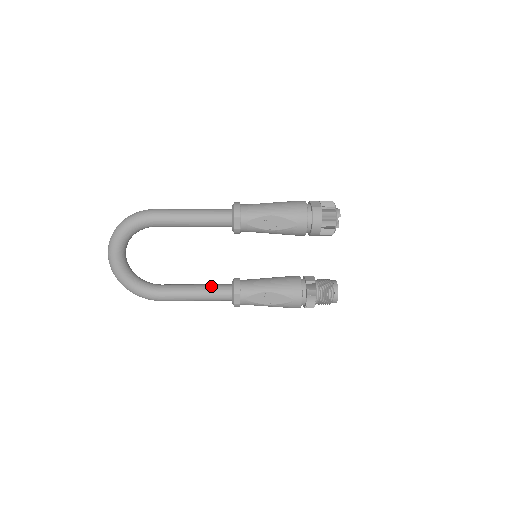
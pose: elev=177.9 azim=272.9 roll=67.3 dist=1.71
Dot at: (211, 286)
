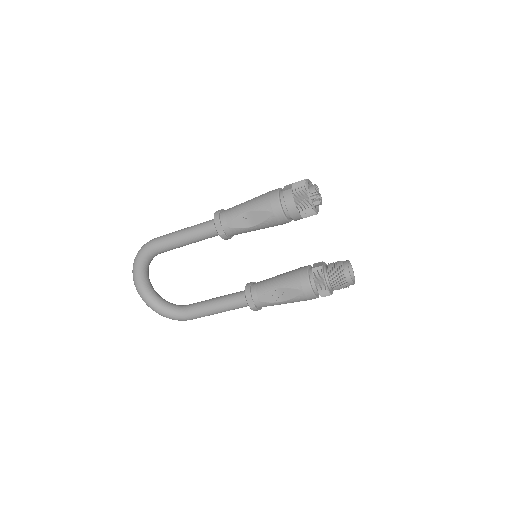
Dot at: (228, 296)
